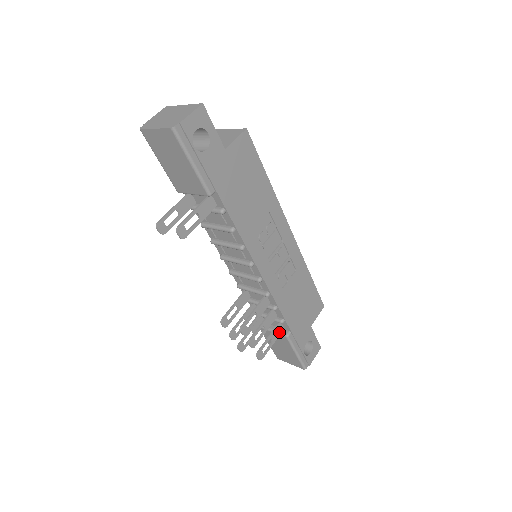
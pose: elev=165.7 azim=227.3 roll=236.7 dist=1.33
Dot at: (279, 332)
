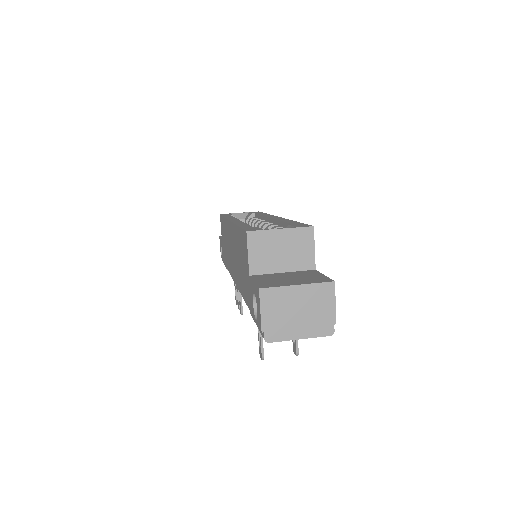
Dot at: occluded
